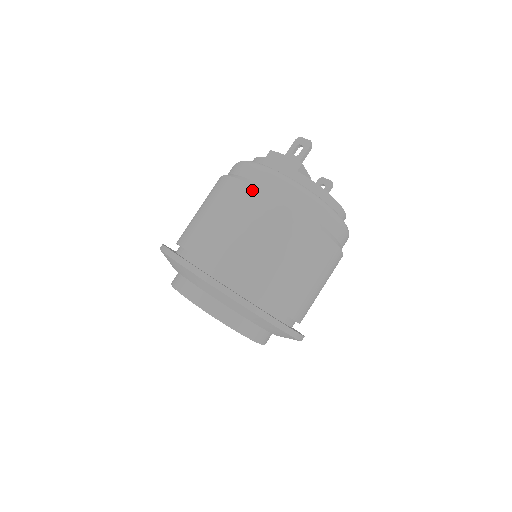
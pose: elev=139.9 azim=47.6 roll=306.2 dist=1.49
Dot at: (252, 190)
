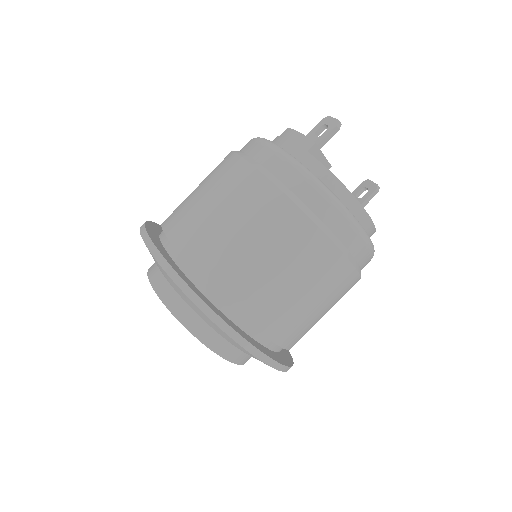
Dot at: (243, 165)
